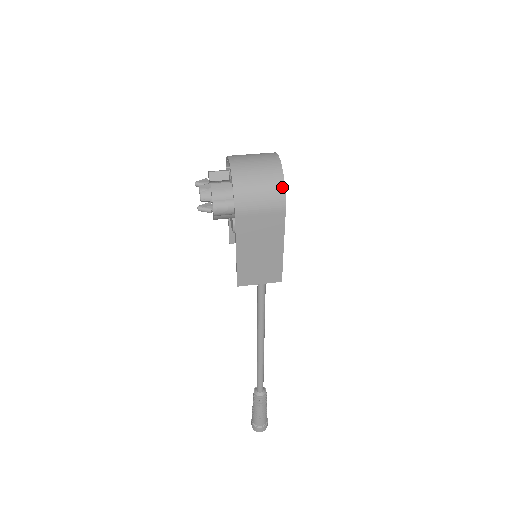
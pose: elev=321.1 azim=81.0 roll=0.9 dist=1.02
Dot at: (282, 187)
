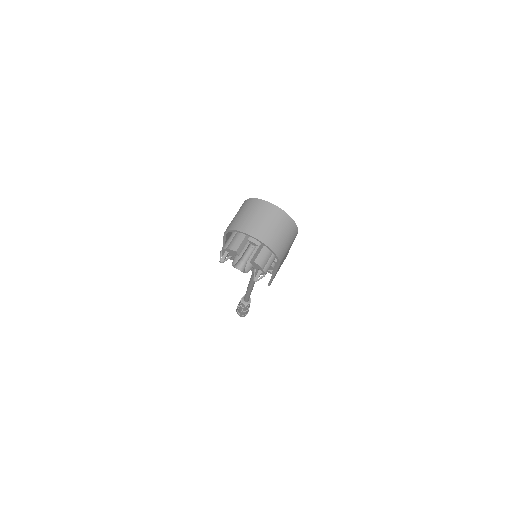
Dot at: (294, 225)
